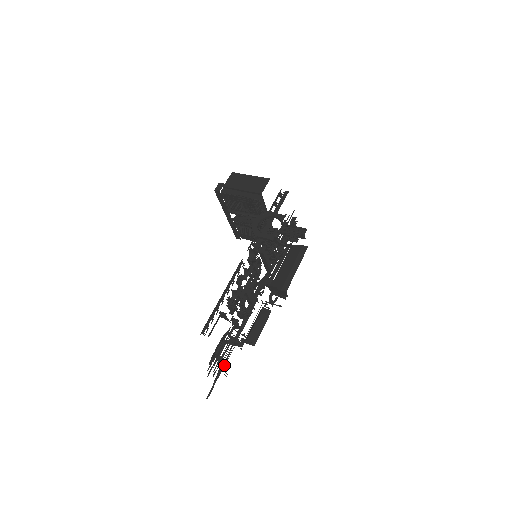
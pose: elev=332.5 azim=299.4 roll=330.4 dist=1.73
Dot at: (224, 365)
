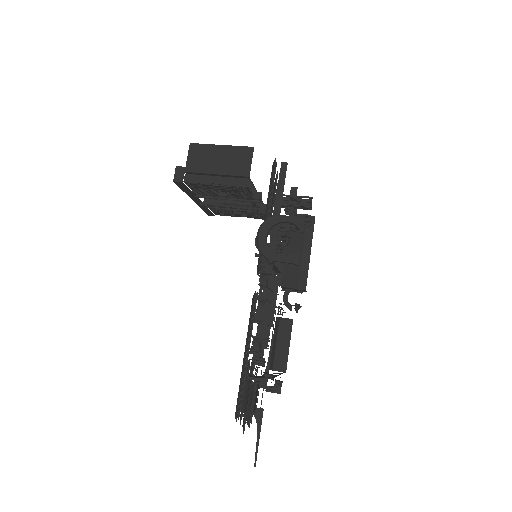
Dot at: (262, 417)
